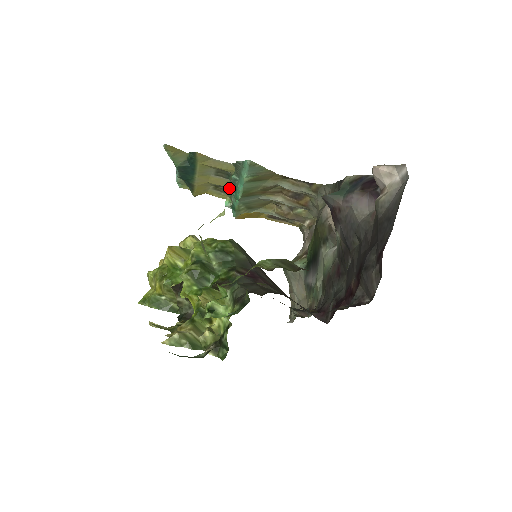
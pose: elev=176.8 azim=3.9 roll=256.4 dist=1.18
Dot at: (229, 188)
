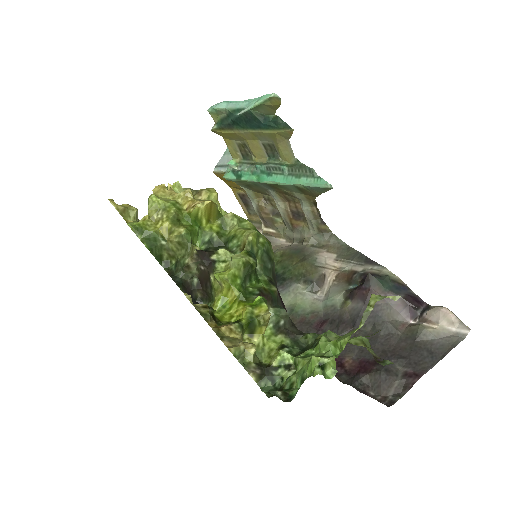
Dot at: (254, 158)
